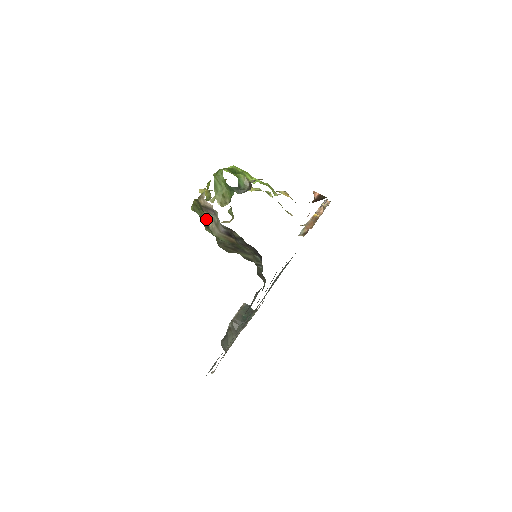
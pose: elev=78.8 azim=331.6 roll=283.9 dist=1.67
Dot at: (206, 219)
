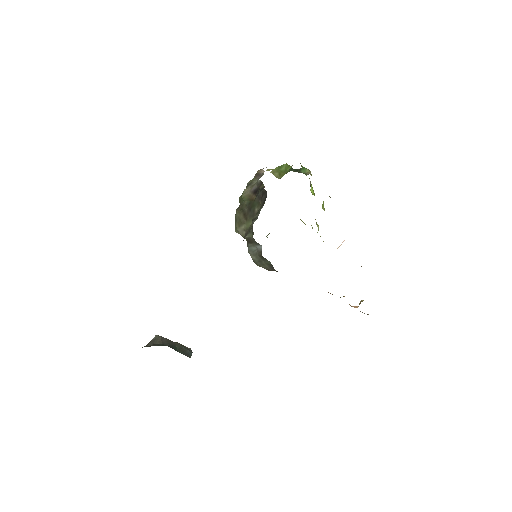
Dot at: (249, 184)
